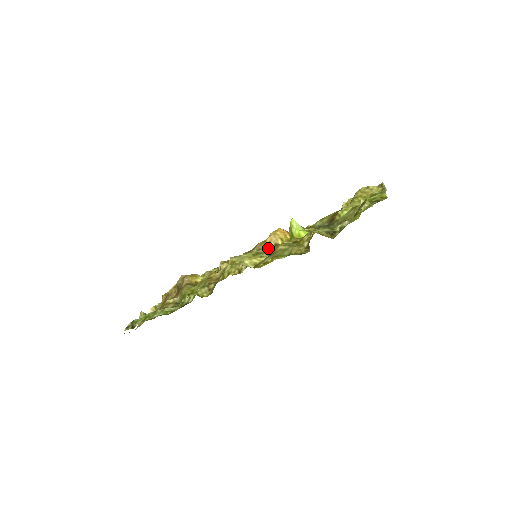
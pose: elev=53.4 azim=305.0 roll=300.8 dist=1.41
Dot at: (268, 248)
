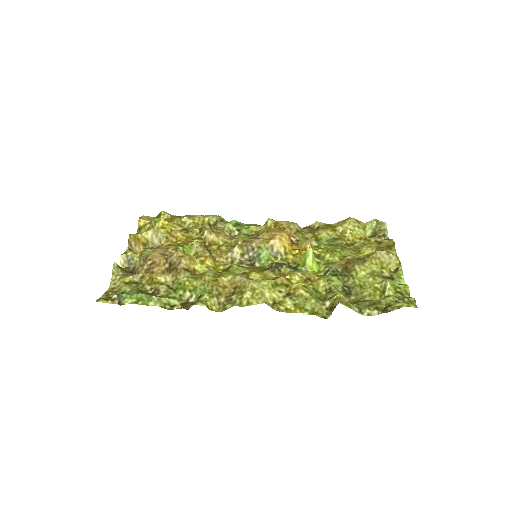
Dot at: (269, 251)
